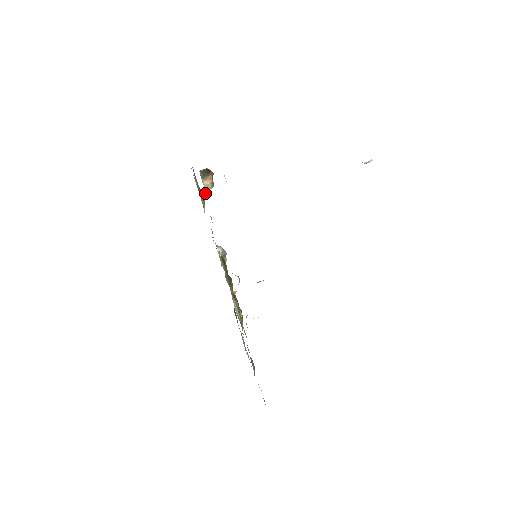
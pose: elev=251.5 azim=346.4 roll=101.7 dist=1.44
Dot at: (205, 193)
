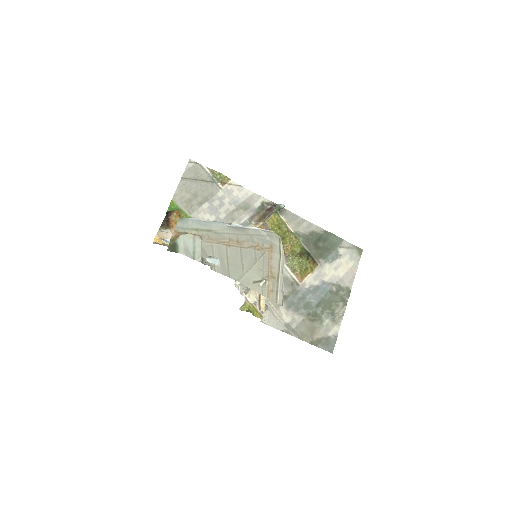
Dot at: occluded
